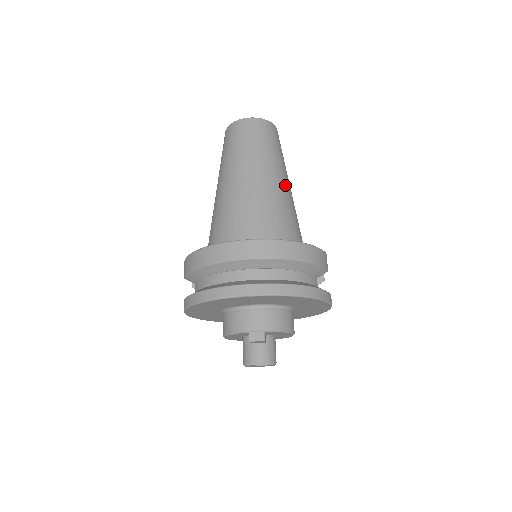
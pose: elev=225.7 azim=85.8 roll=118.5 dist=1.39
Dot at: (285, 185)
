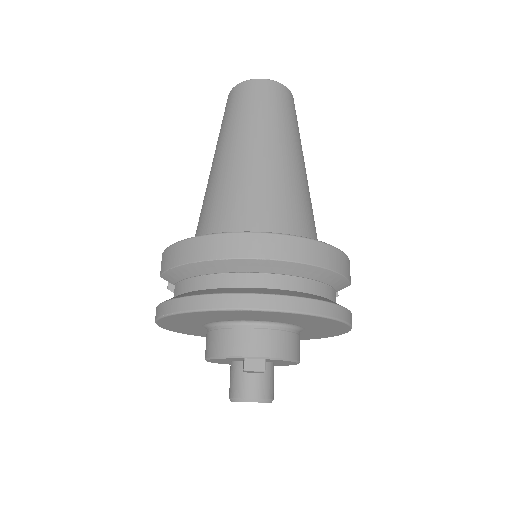
Dot at: (302, 169)
